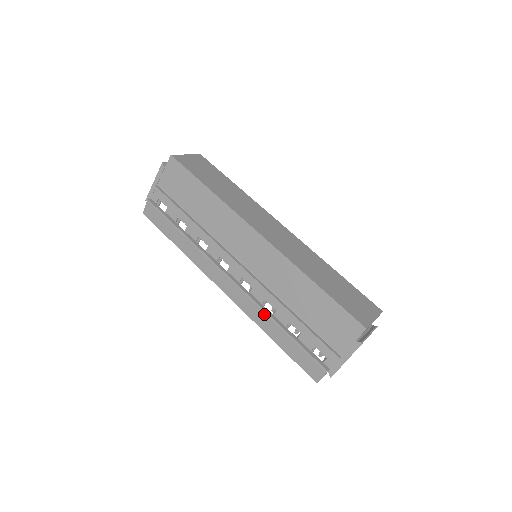
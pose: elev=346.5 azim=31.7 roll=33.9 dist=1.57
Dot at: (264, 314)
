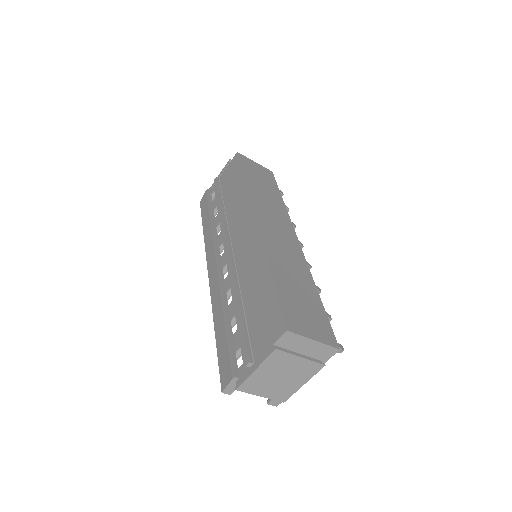
Dot at: (221, 300)
